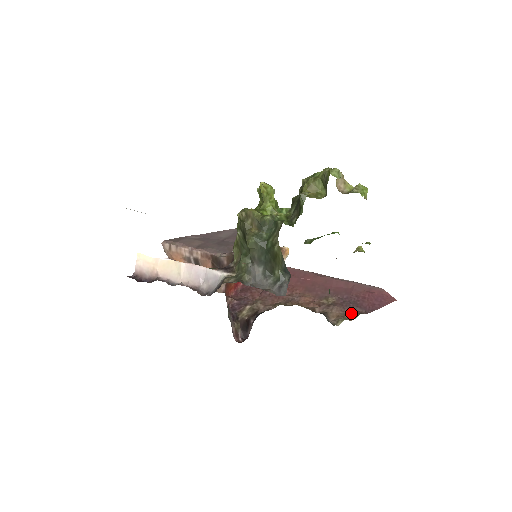
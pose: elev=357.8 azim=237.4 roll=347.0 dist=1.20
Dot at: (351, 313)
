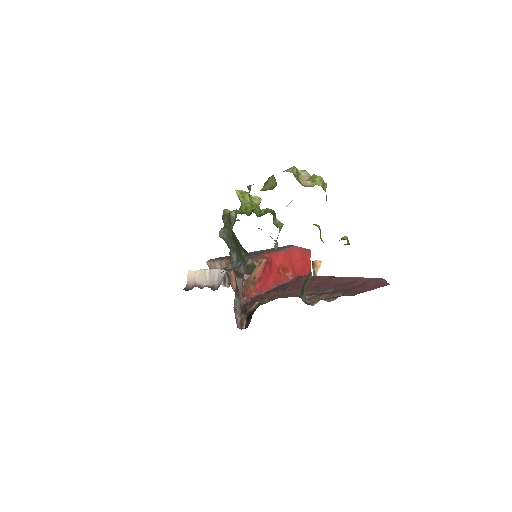
Dot at: (335, 297)
